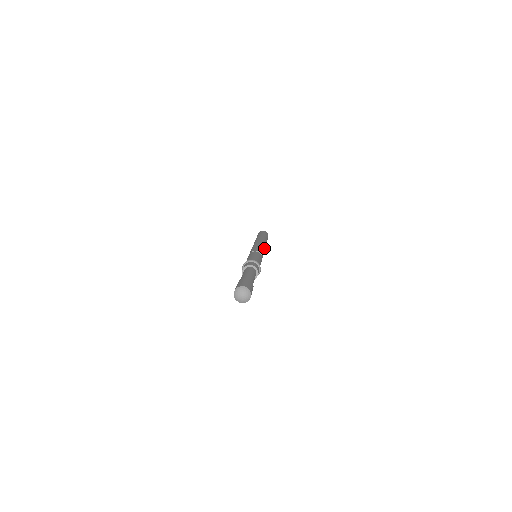
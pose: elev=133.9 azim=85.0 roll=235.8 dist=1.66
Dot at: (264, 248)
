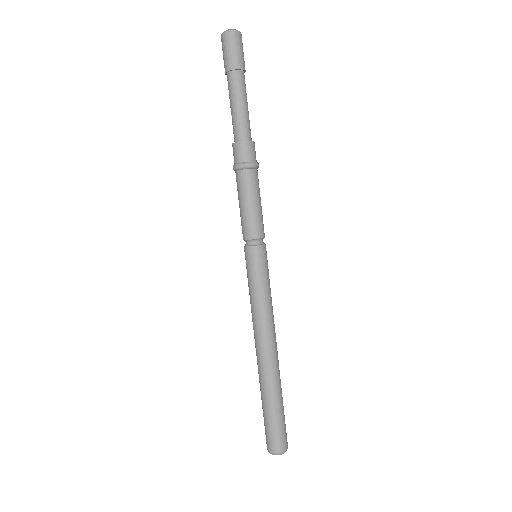
Dot at: (272, 307)
